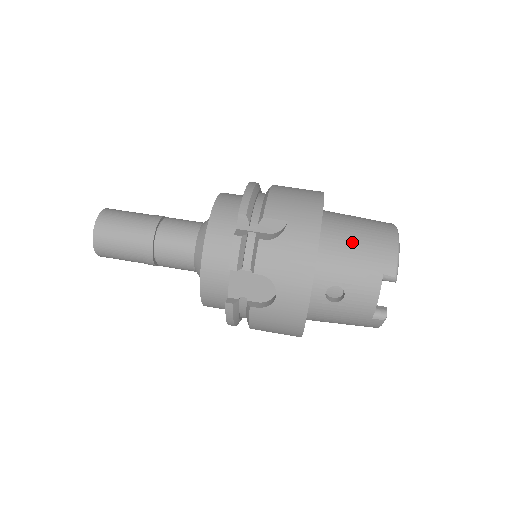
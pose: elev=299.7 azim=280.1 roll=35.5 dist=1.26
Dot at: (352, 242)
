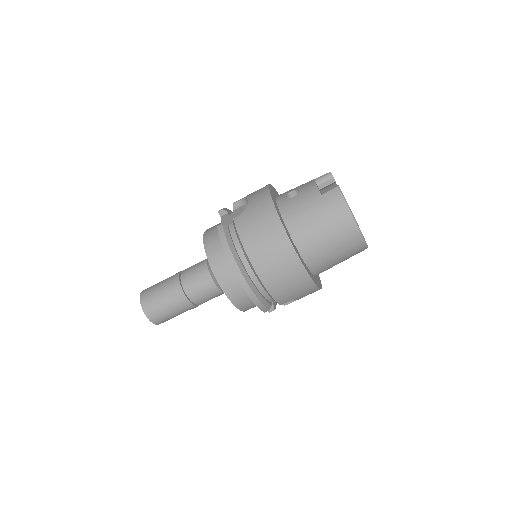
Dot at: (335, 263)
